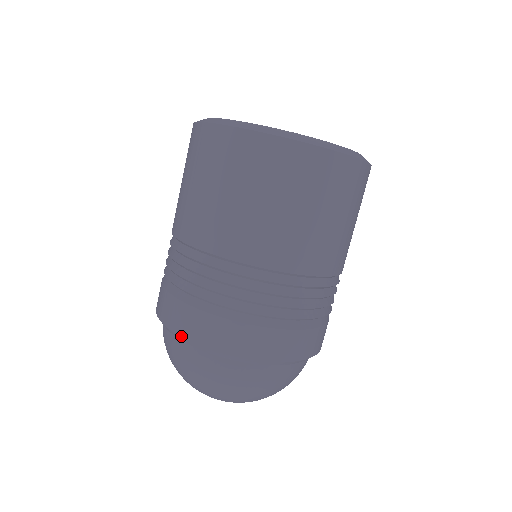
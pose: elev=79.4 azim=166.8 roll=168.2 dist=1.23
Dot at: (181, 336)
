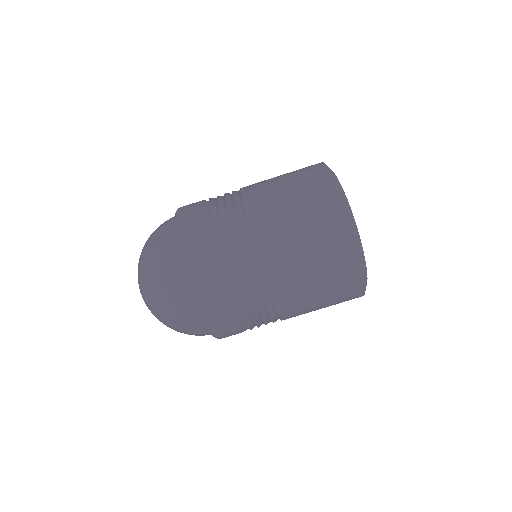
Dot at: (195, 297)
